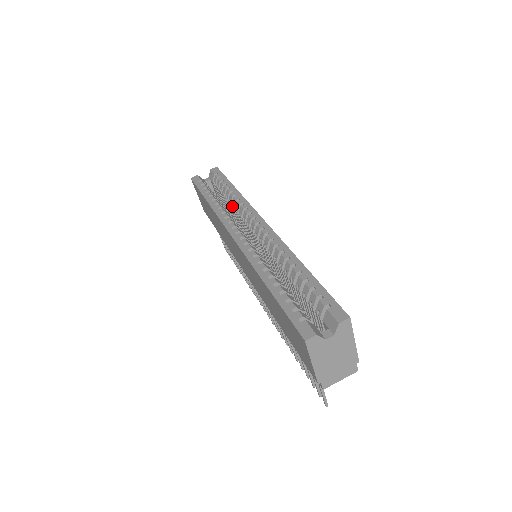
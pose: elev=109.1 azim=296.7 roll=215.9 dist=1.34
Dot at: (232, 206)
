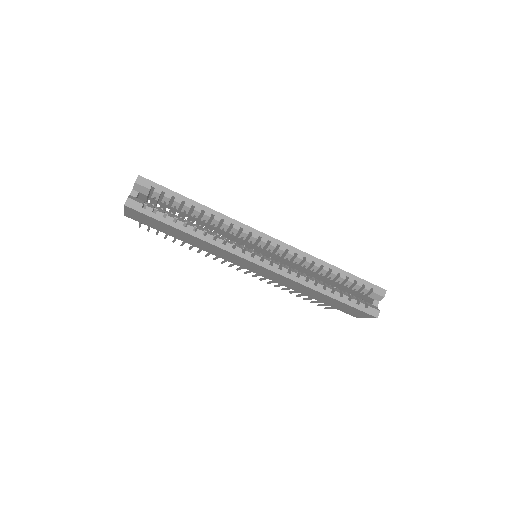
Dot at: occluded
